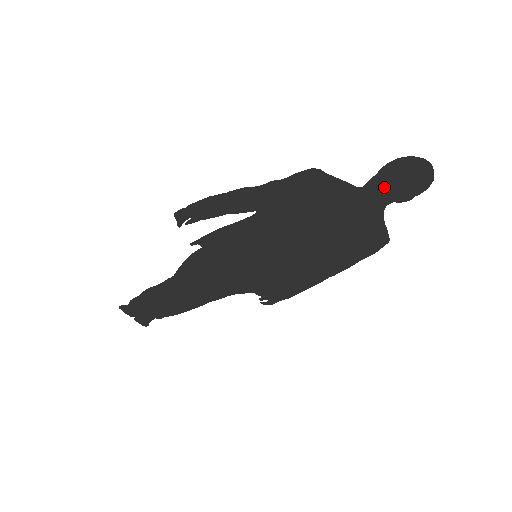
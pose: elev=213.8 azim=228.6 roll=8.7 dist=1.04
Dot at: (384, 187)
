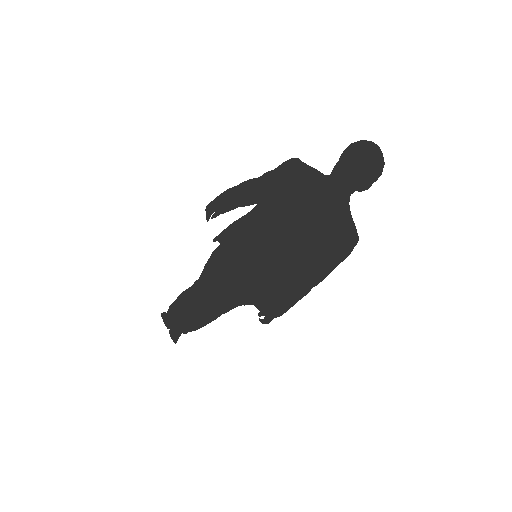
Dot at: (346, 174)
